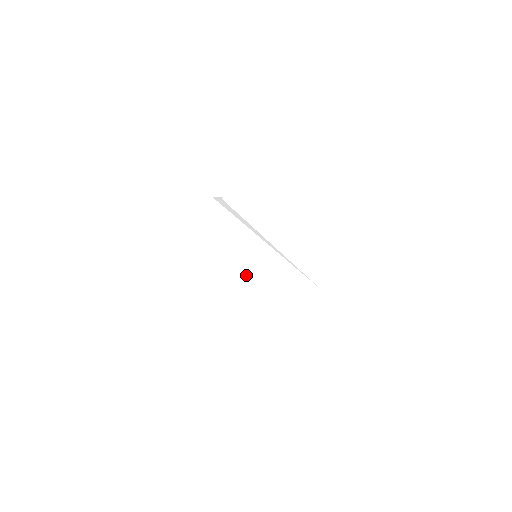
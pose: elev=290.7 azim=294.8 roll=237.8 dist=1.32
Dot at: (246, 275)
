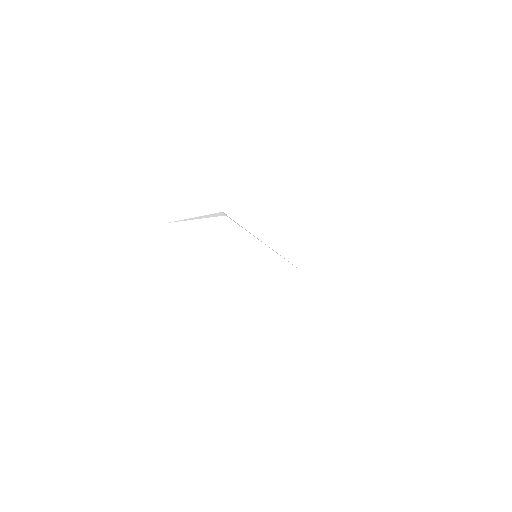
Dot at: (249, 271)
